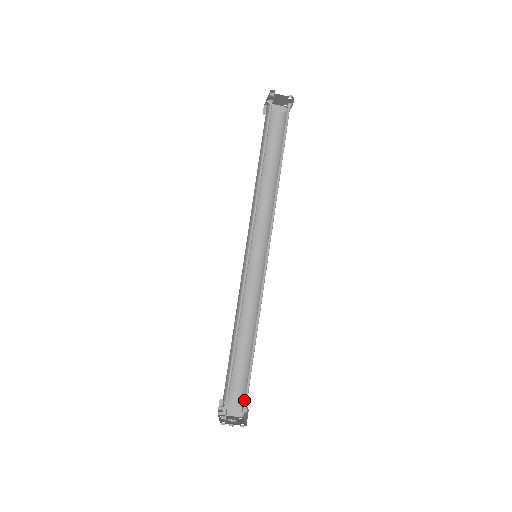
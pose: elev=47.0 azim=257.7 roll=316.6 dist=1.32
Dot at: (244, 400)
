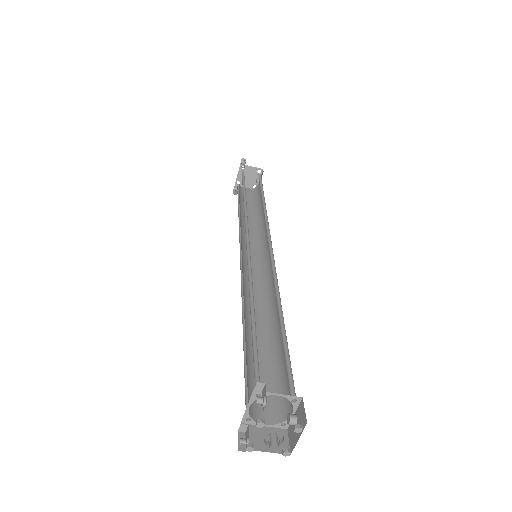
Dot at: (286, 412)
